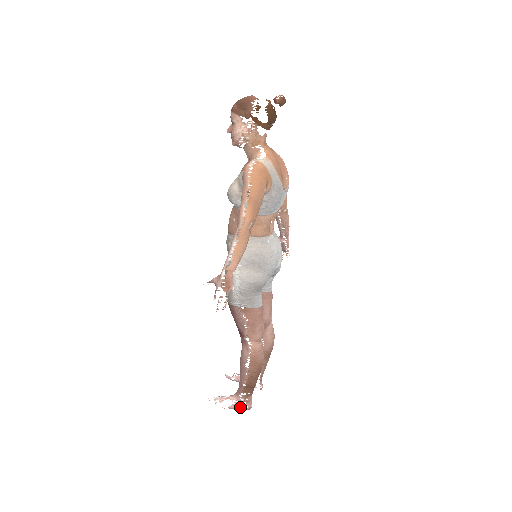
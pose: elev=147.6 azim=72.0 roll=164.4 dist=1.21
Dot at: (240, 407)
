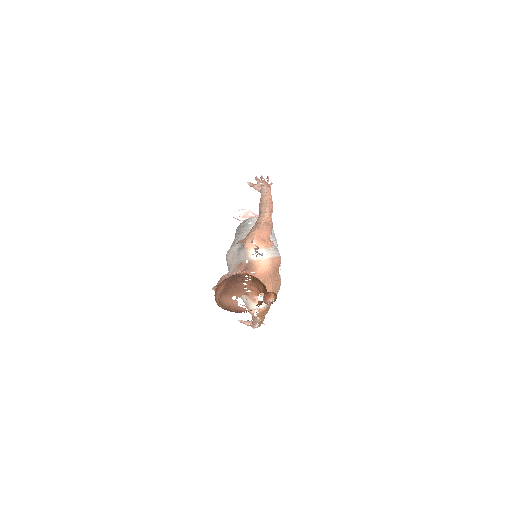
Dot at: occluded
